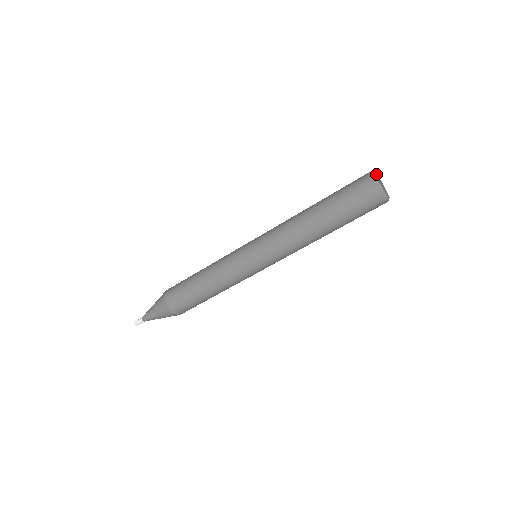
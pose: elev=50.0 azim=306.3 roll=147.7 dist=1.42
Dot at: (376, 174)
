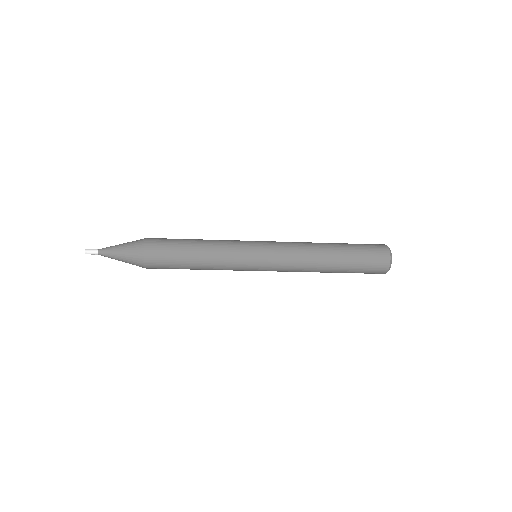
Dot at: occluded
